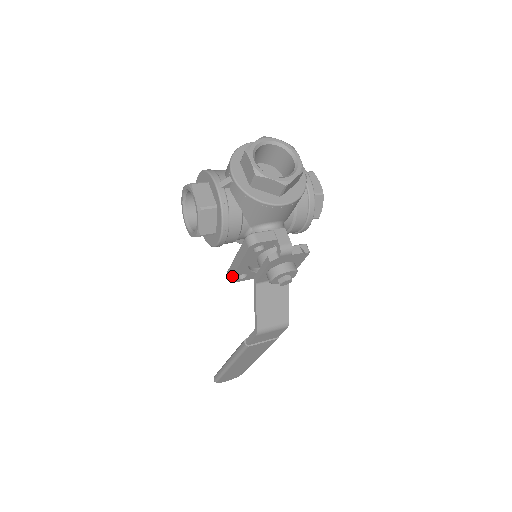
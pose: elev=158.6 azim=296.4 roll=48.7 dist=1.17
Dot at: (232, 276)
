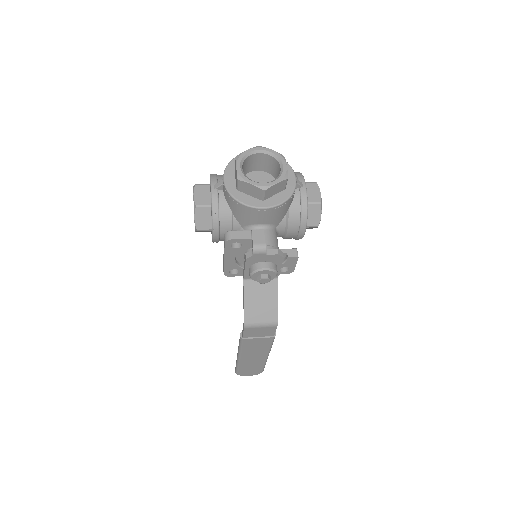
Dot at: (223, 270)
